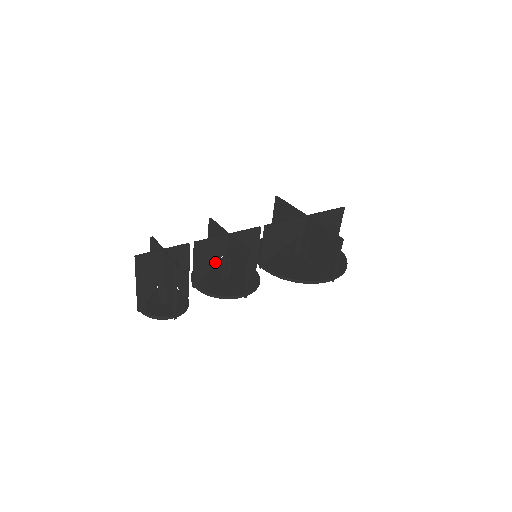
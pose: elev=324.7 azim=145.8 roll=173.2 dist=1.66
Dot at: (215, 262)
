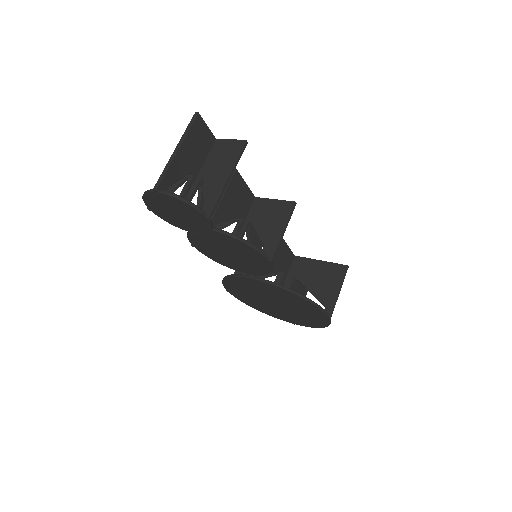
Dot at: (235, 217)
